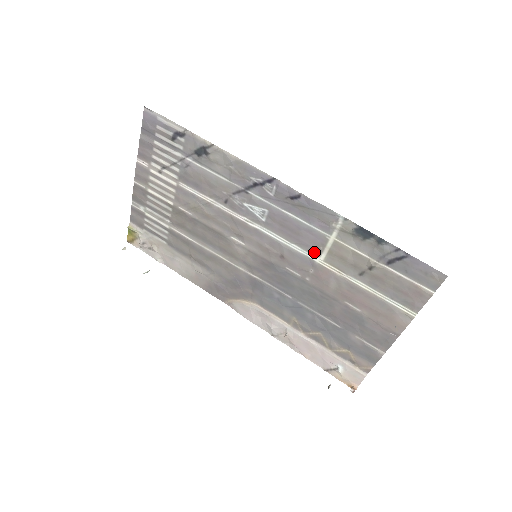
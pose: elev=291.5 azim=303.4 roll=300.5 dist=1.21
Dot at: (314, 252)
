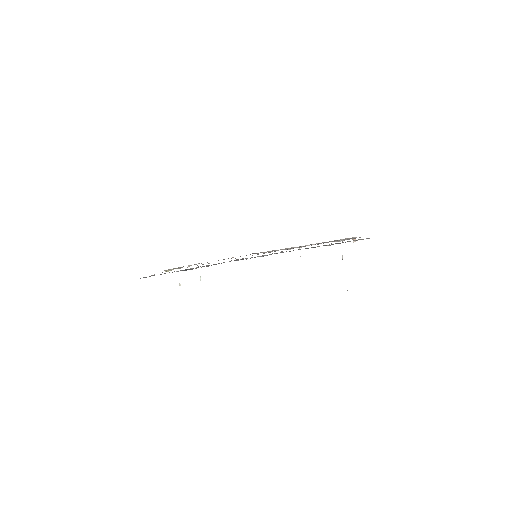
Dot at: occluded
